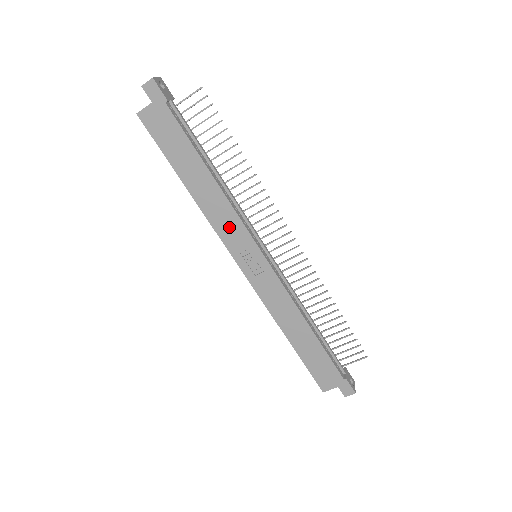
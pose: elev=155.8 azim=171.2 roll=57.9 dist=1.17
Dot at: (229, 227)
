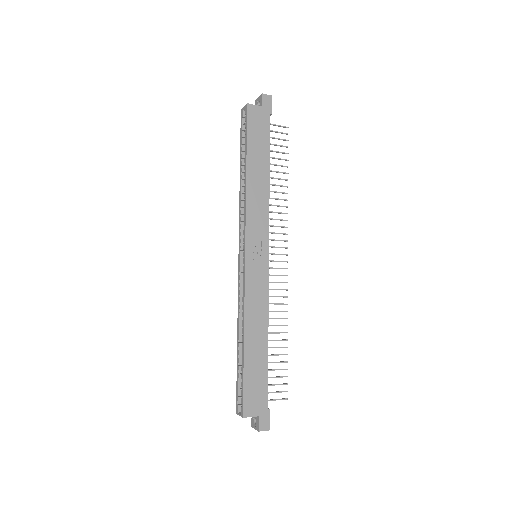
Dot at: (258, 218)
